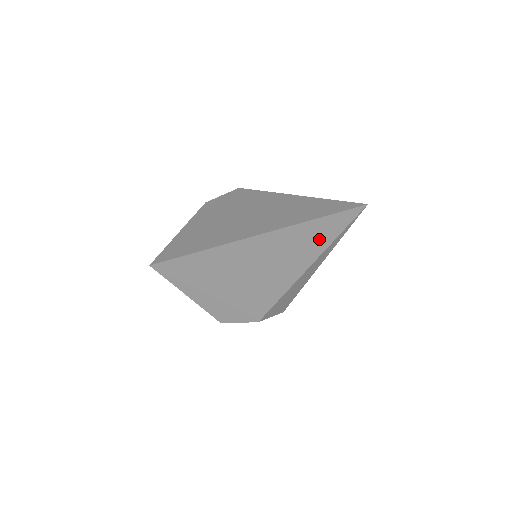
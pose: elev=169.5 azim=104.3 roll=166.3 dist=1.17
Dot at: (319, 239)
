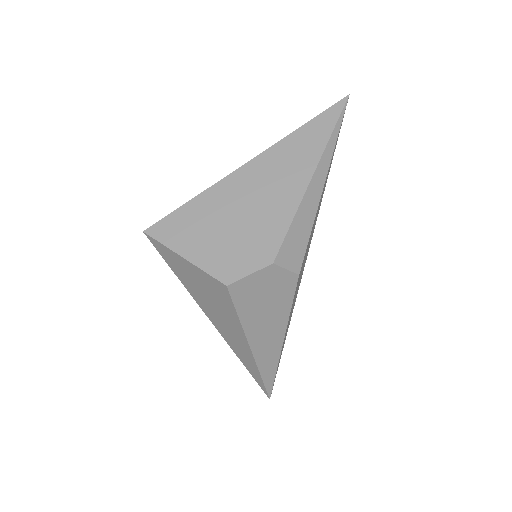
Dot at: (319, 136)
